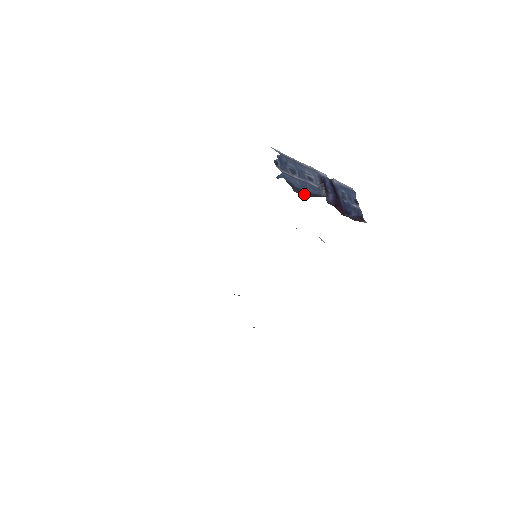
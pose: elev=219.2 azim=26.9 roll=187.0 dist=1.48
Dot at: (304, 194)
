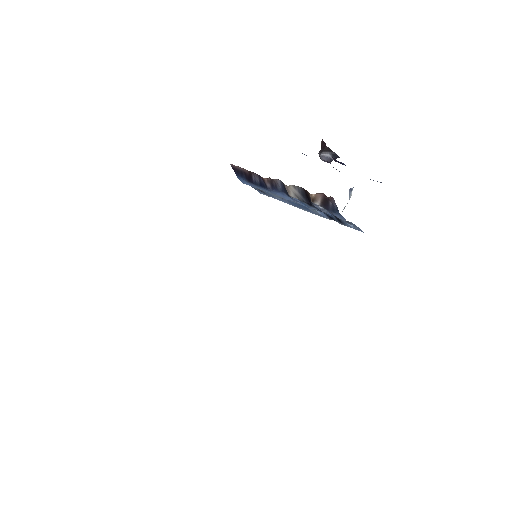
Dot at: occluded
